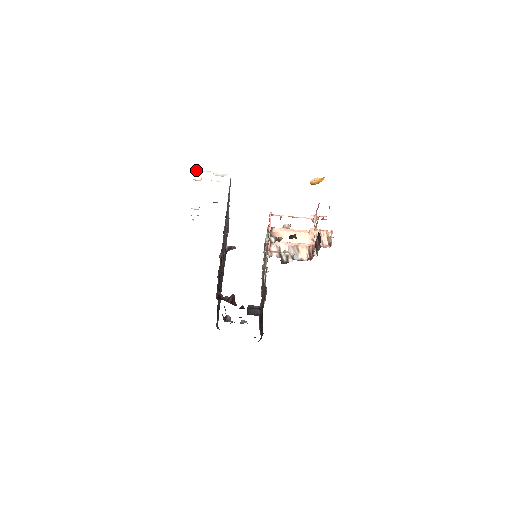
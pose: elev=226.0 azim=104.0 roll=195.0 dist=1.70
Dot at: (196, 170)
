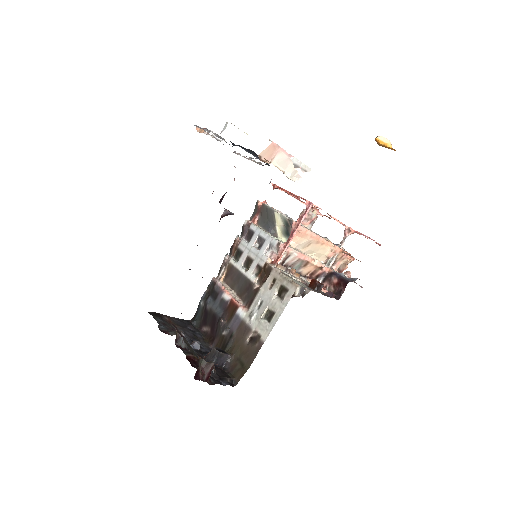
Dot at: (274, 143)
